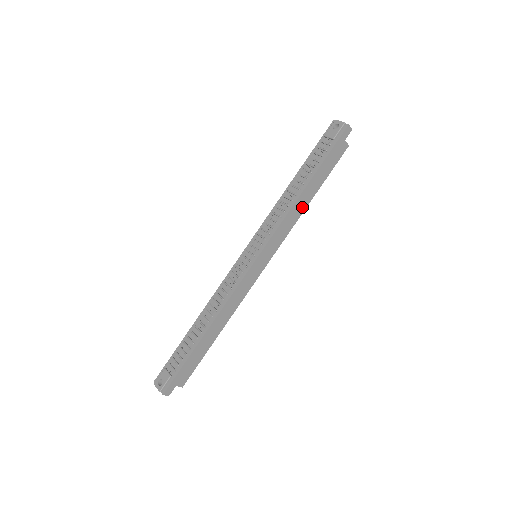
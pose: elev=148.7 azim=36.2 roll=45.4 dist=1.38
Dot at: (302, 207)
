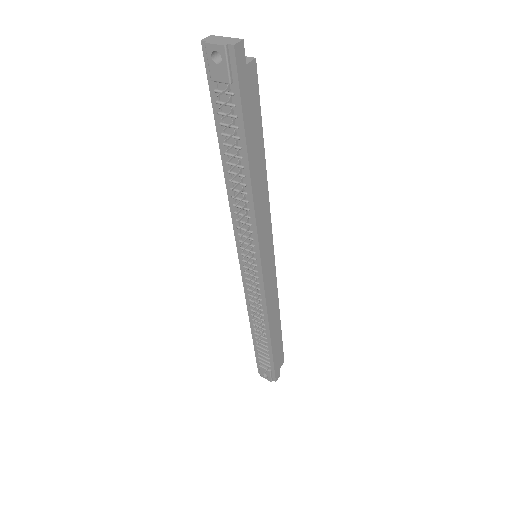
Dot at: (262, 183)
